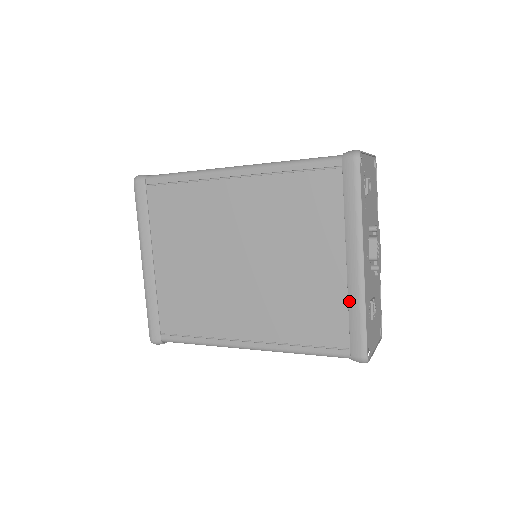
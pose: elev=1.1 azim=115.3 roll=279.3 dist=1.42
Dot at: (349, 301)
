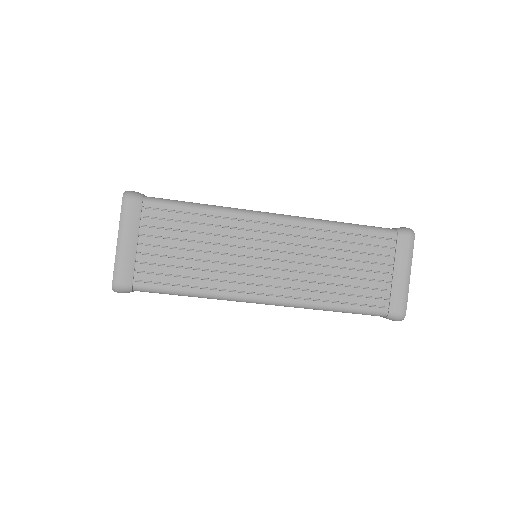
Dot at: occluded
